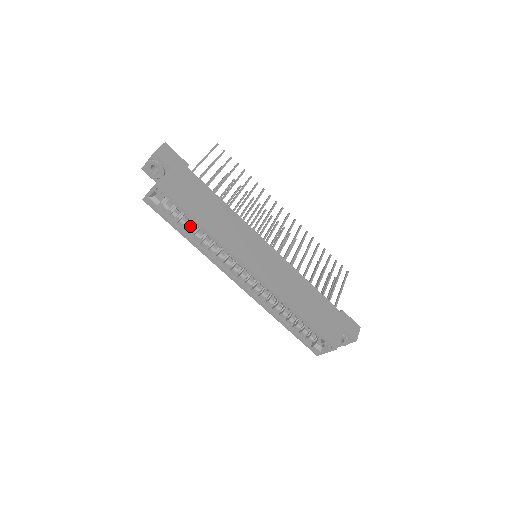
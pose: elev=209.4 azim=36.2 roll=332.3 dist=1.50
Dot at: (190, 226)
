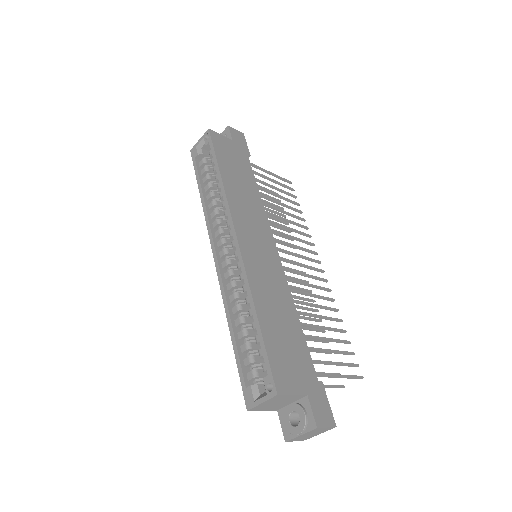
Dot at: (212, 184)
